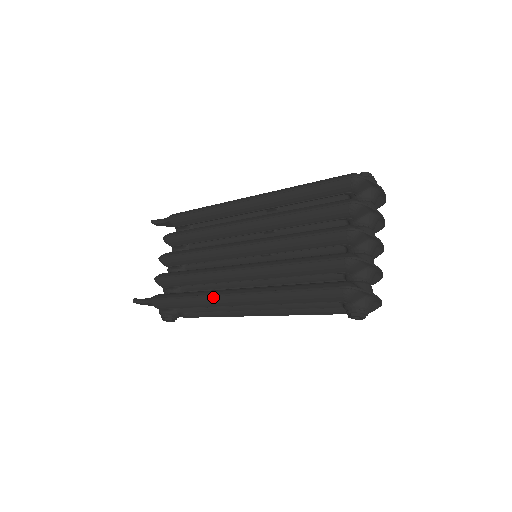
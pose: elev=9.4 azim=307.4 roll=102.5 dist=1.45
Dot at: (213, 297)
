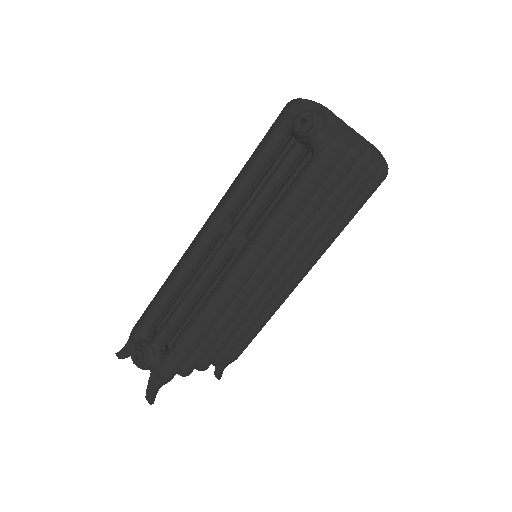
Dot at: (186, 251)
